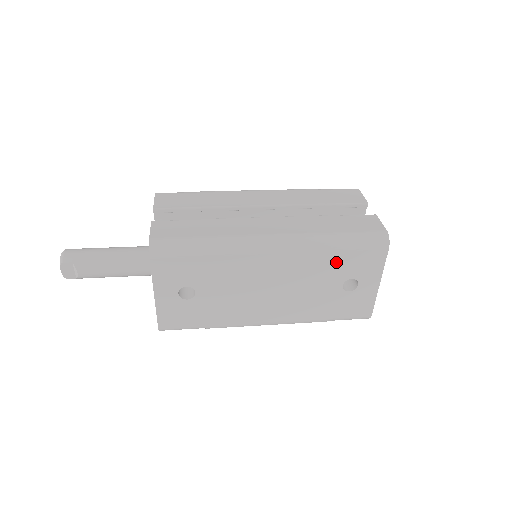
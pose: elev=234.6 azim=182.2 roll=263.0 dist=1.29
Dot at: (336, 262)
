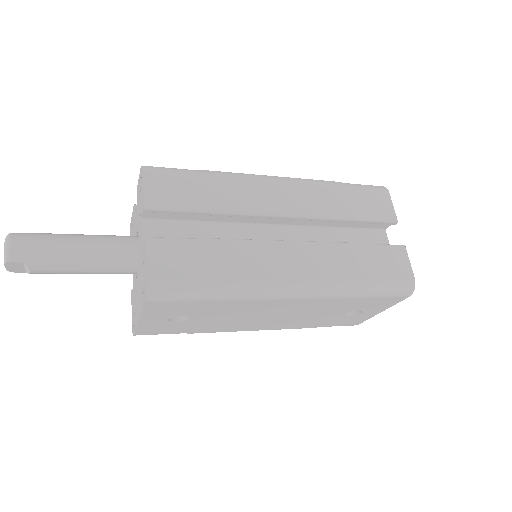
Dot at: (352, 303)
